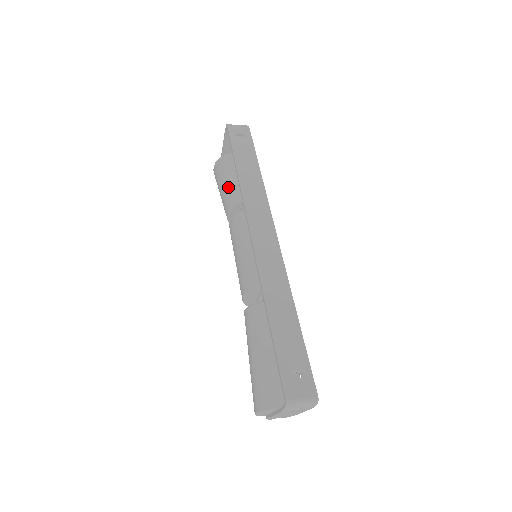
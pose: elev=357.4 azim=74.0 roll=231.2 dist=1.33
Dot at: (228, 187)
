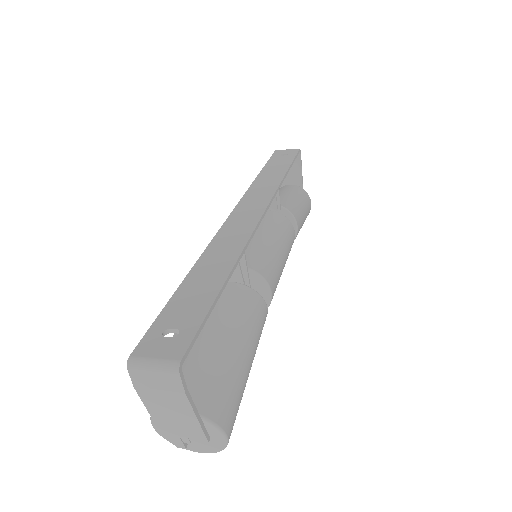
Dot at: occluded
